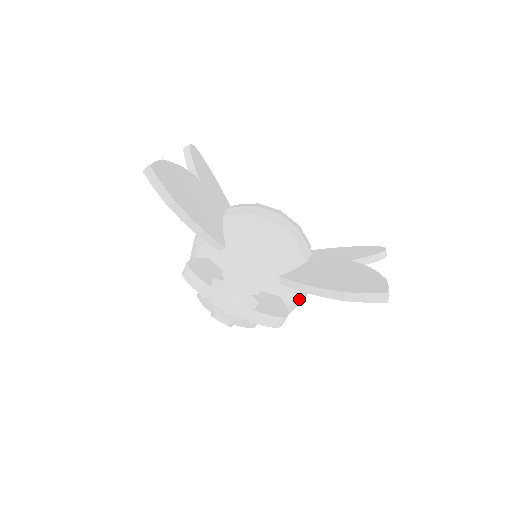
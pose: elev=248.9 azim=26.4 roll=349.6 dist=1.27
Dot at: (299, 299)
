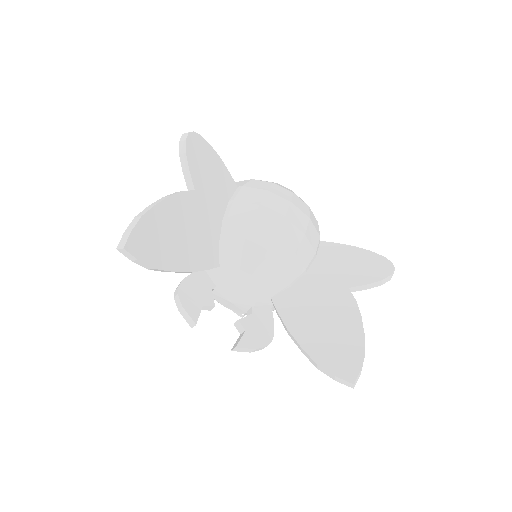
Dot at: occluded
